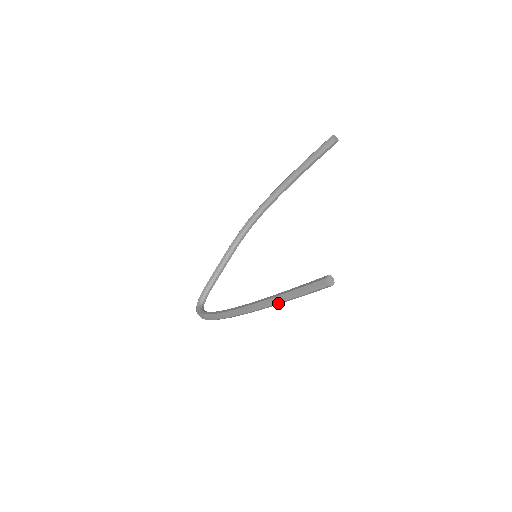
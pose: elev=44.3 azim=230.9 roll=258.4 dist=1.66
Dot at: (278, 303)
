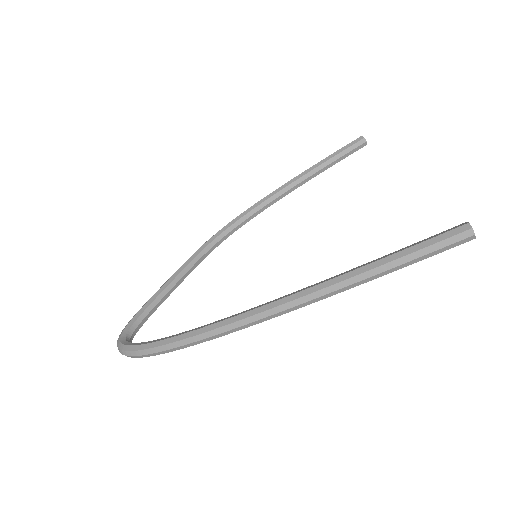
Dot at: (350, 285)
